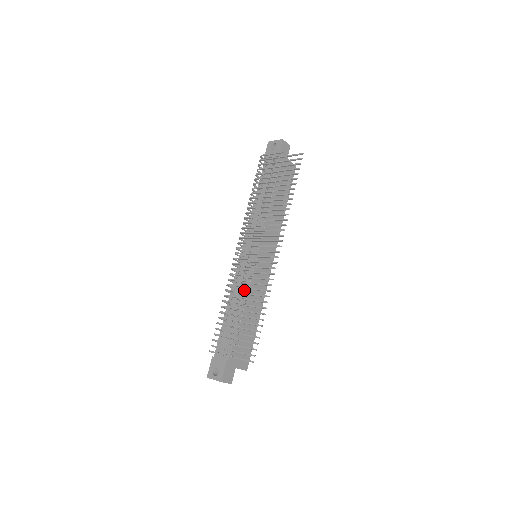
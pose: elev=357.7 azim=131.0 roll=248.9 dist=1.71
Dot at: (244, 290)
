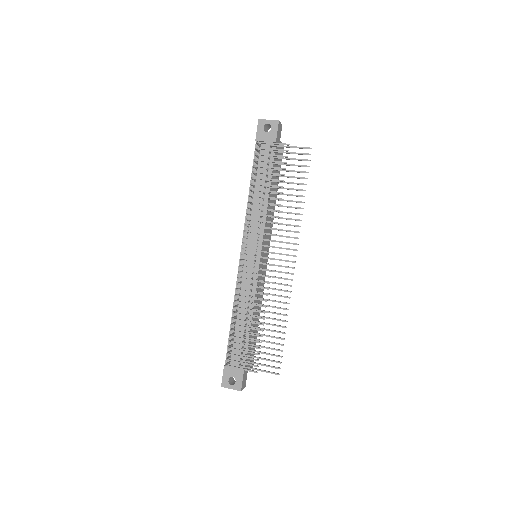
Dot at: occluded
